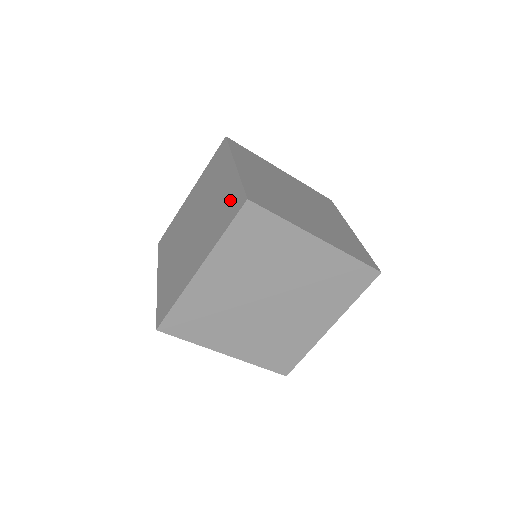
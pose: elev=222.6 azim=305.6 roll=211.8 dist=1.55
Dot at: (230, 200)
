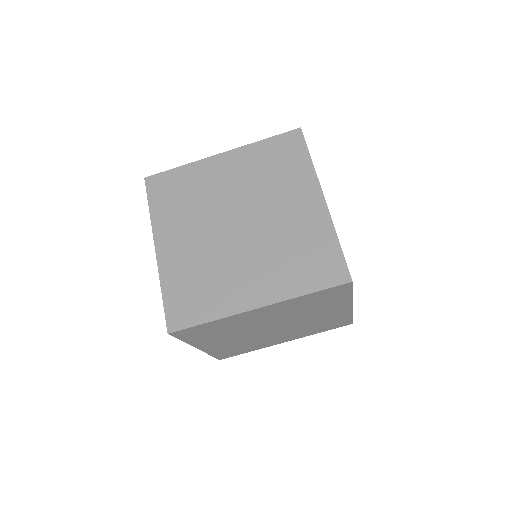
Dot at: (319, 253)
